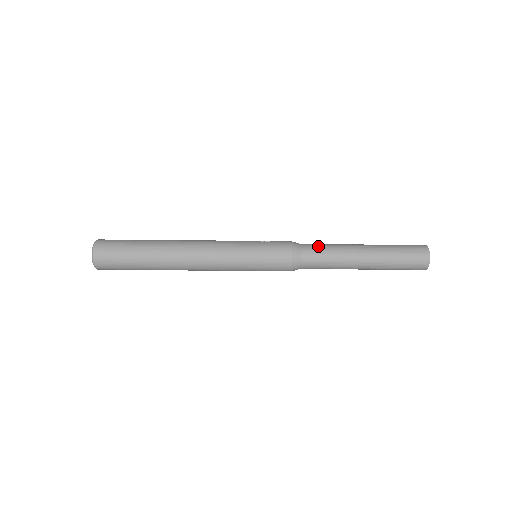
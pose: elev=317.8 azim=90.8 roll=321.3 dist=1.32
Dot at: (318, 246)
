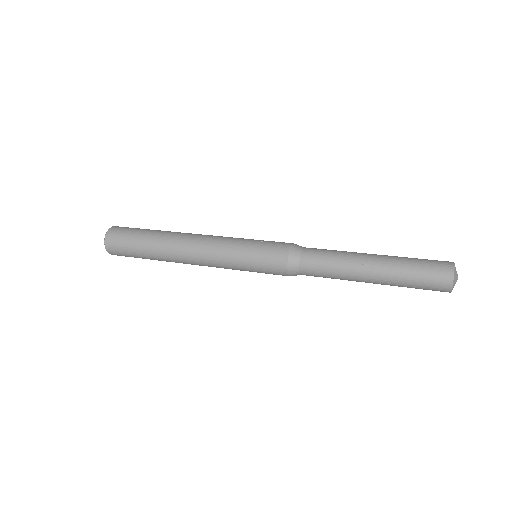
Dot at: (320, 252)
